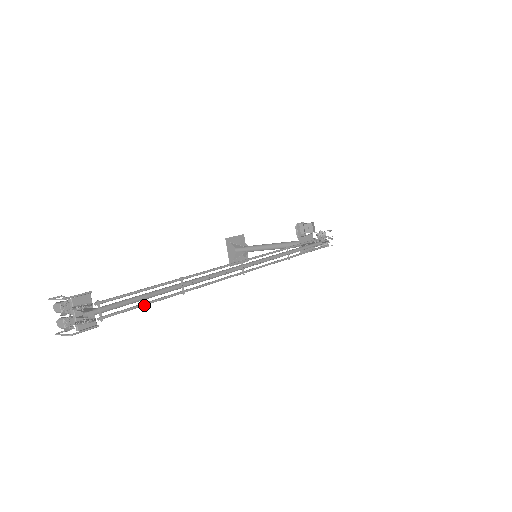
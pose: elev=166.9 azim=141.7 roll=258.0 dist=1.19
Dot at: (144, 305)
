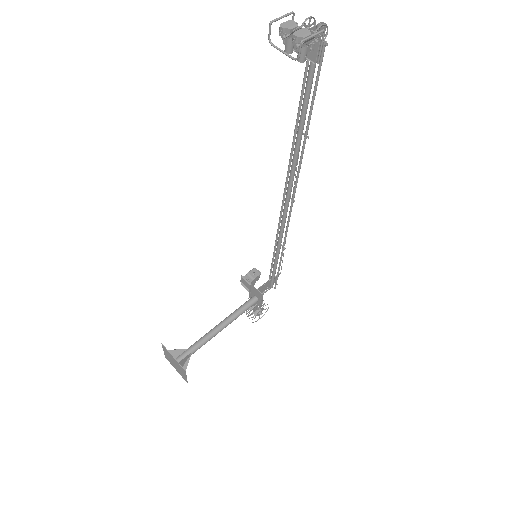
Dot at: (315, 93)
